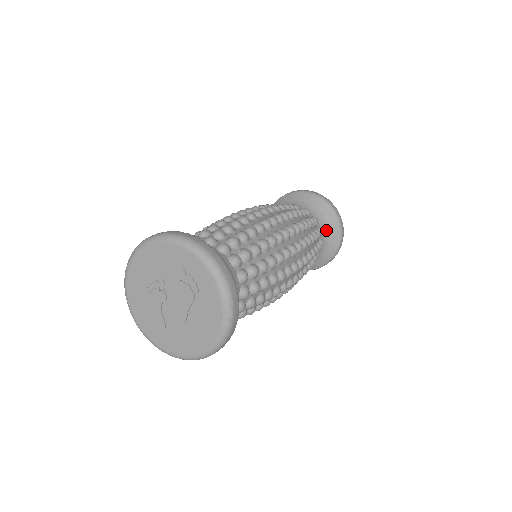
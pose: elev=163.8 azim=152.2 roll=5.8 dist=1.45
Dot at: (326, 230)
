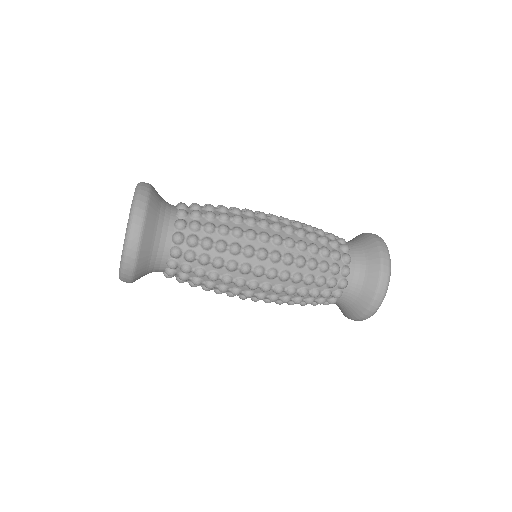
Dot at: (360, 251)
